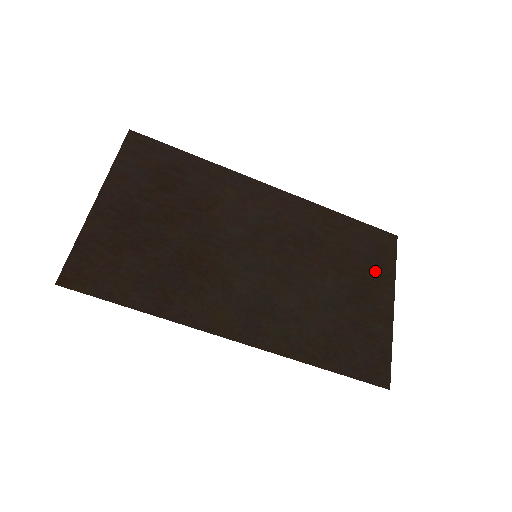
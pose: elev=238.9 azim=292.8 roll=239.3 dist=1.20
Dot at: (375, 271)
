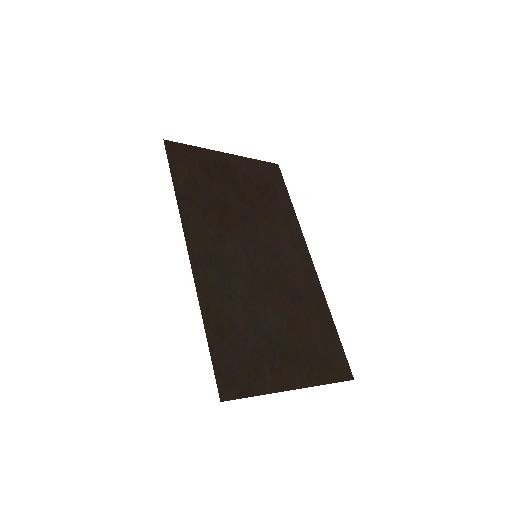
Dot at: (311, 362)
